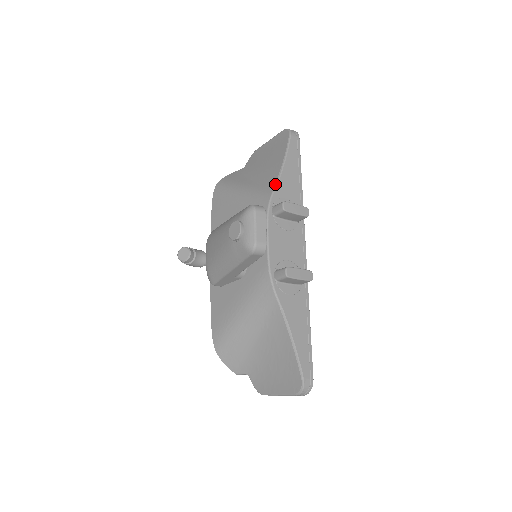
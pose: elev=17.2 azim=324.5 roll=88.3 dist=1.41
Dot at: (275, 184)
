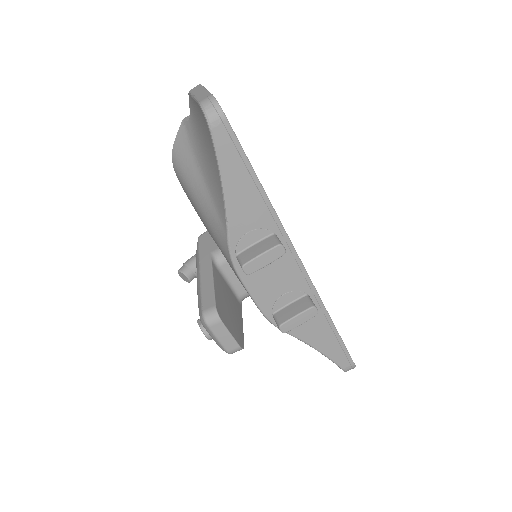
Dot at: (225, 224)
